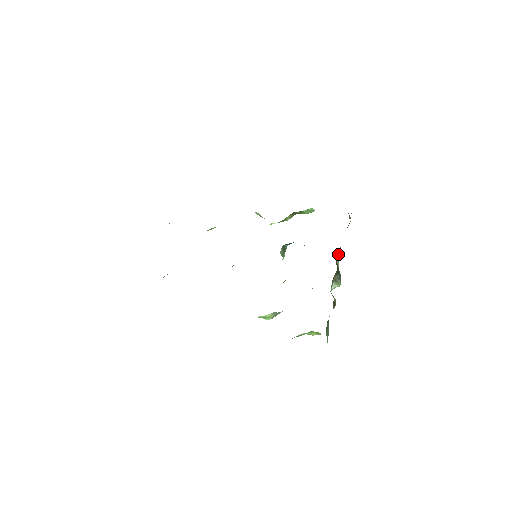
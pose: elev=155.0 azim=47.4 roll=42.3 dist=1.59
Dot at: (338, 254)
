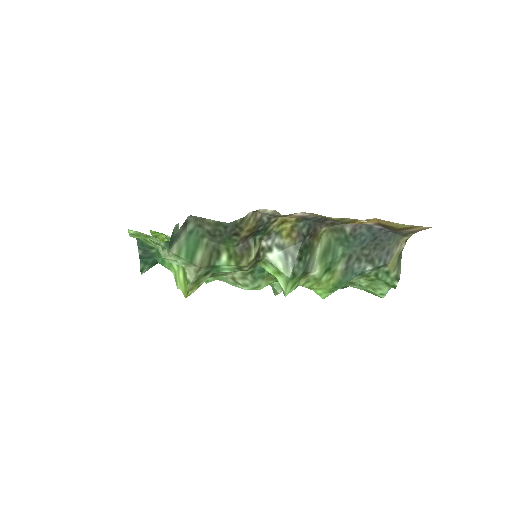
Dot at: (330, 250)
